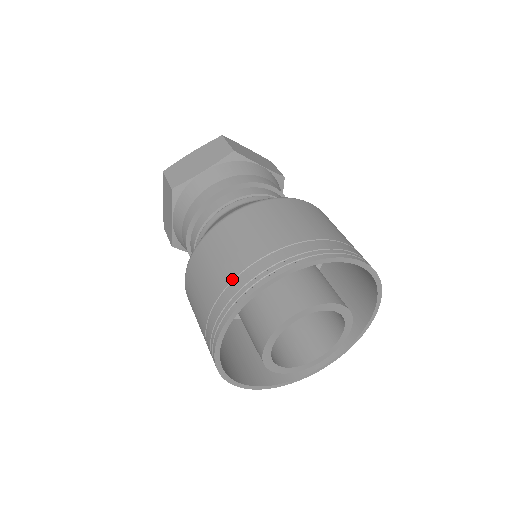
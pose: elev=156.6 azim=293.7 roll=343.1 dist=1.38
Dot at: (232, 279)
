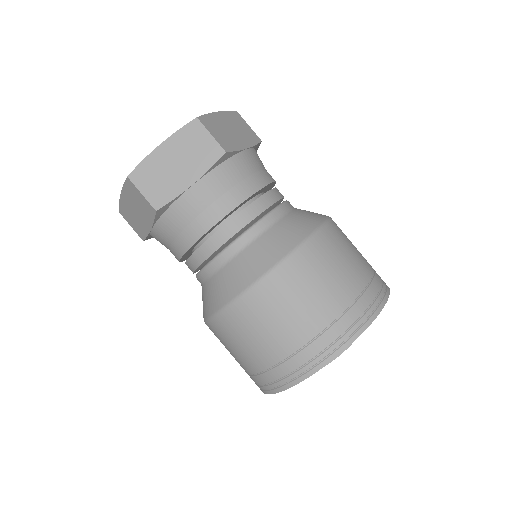
Dot at: (292, 353)
